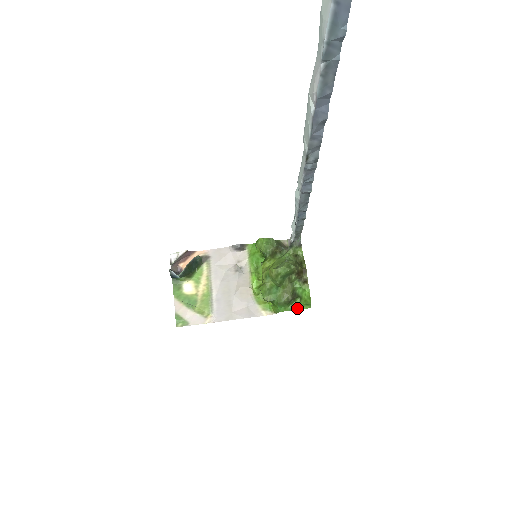
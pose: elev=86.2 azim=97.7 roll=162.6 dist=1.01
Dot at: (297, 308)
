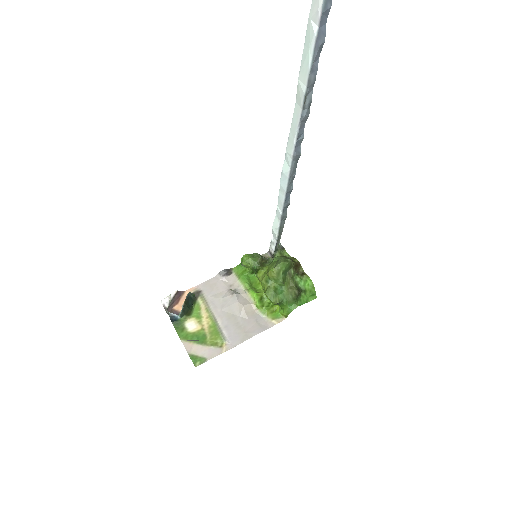
Dot at: (305, 302)
